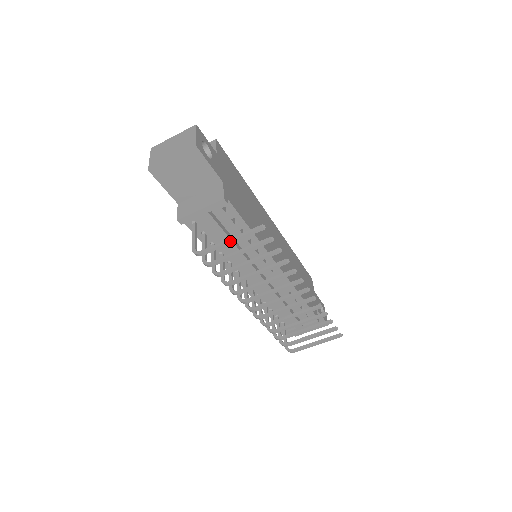
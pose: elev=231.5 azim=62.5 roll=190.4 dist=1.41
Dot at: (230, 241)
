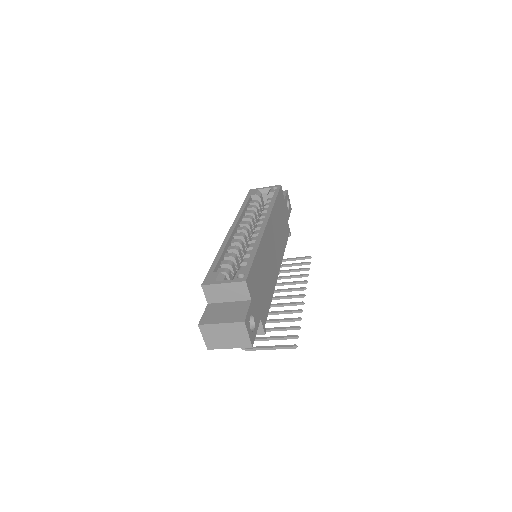
Dot at: (270, 349)
